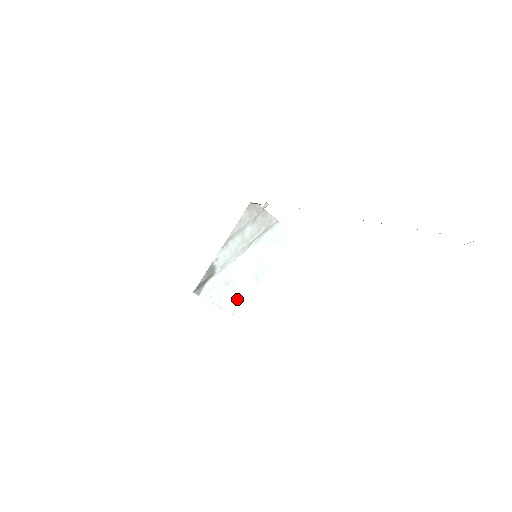
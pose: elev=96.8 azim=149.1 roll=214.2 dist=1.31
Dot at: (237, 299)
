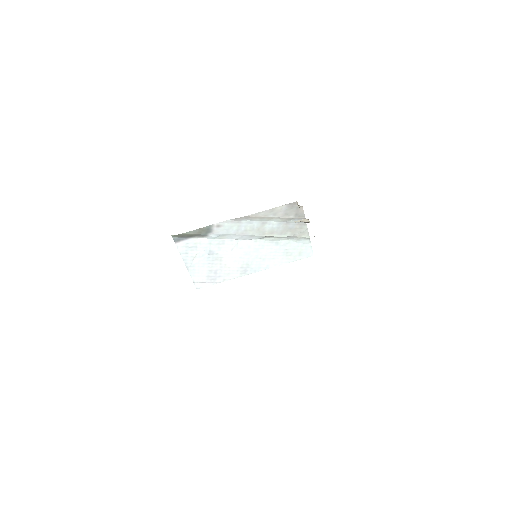
Dot at: (210, 273)
